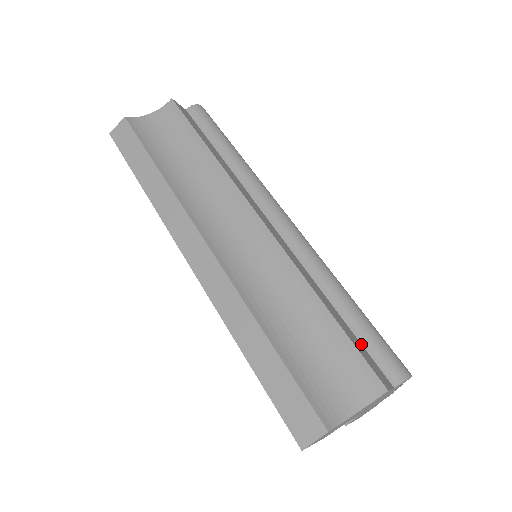
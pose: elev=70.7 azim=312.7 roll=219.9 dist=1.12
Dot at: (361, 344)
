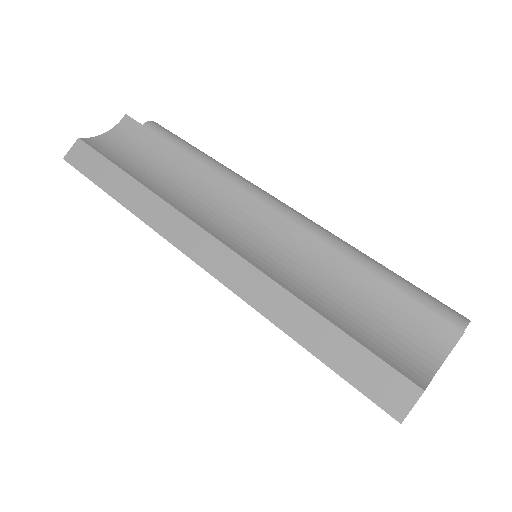
Dot at: occluded
